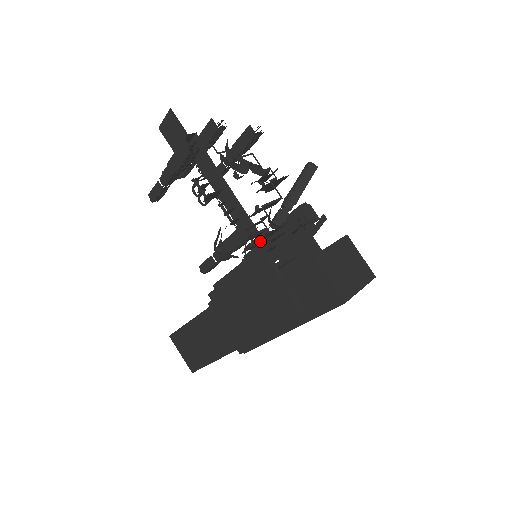
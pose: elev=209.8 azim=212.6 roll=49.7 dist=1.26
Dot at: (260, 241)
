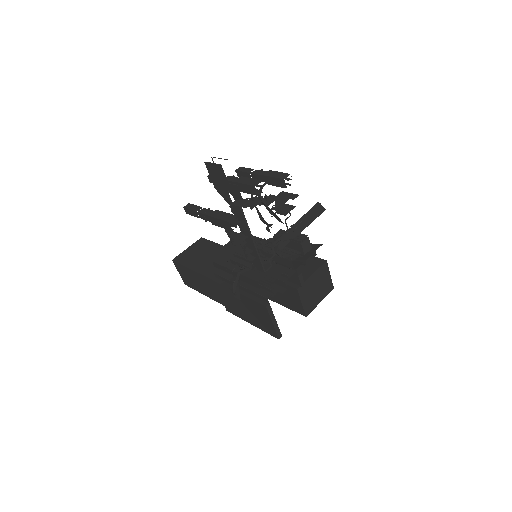
Dot at: (264, 274)
